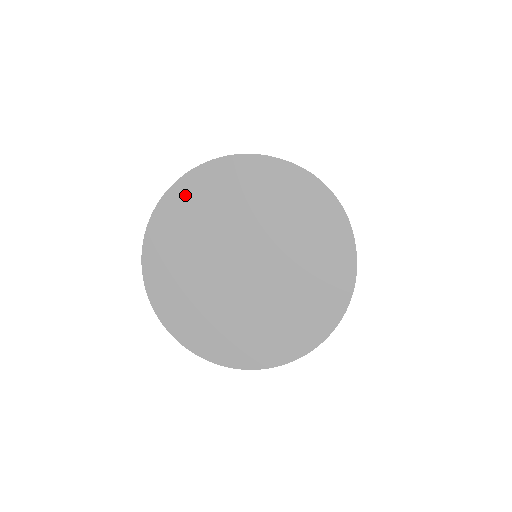
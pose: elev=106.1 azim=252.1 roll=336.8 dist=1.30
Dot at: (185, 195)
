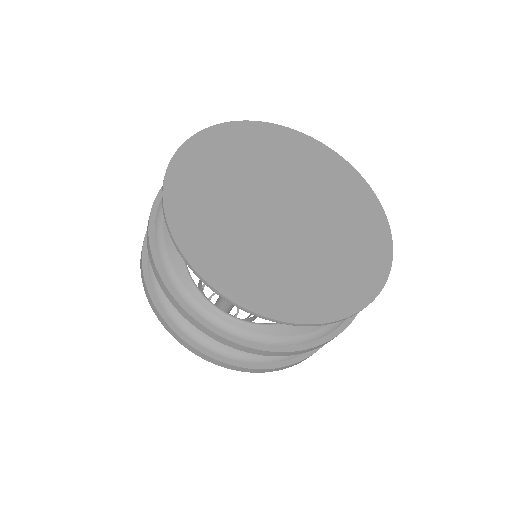
Dot at: (186, 175)
